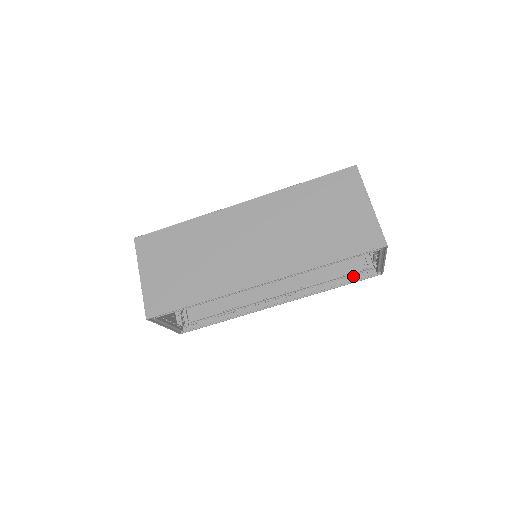
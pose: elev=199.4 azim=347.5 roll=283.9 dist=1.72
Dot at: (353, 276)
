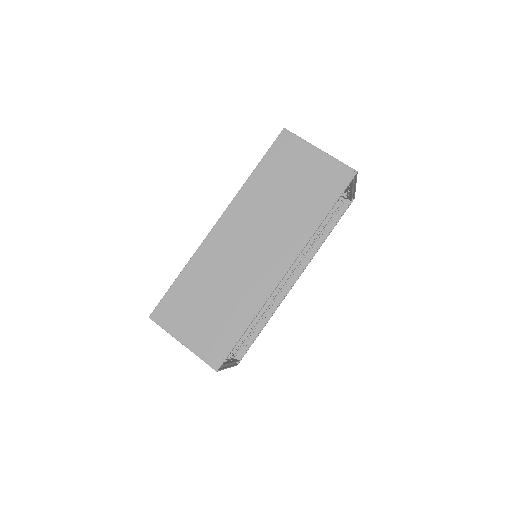
Dot at: (335, 217)
